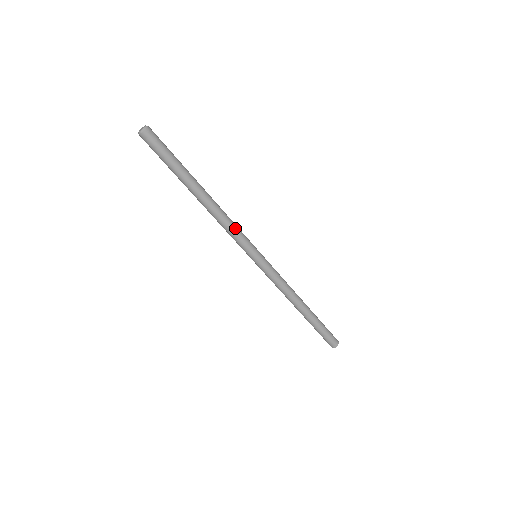
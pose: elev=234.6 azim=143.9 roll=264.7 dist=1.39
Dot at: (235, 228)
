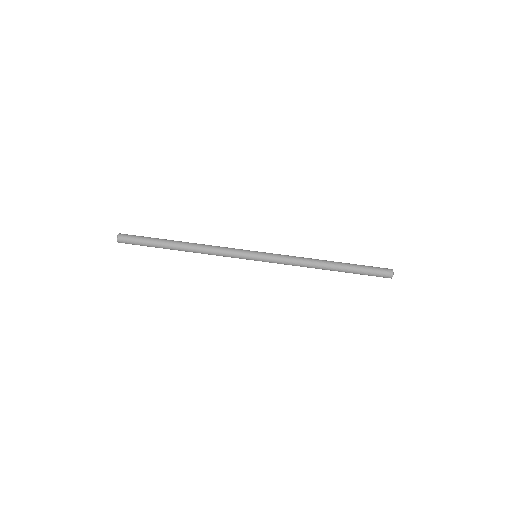
Dot at: (222, 247)
